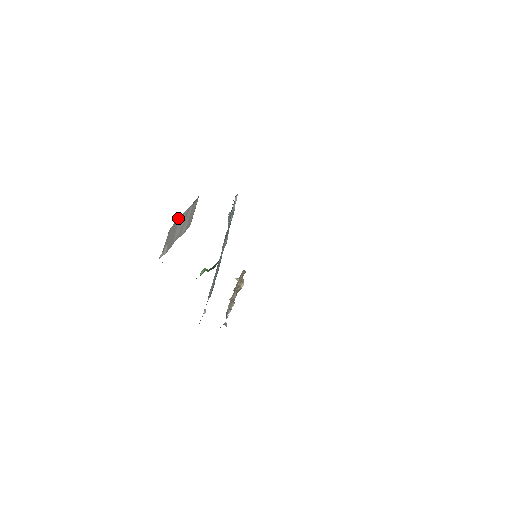
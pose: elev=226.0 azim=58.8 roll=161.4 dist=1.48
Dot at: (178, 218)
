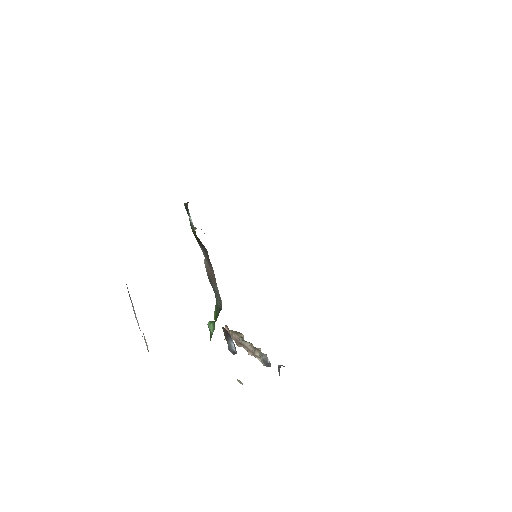
Dot at: occluded
